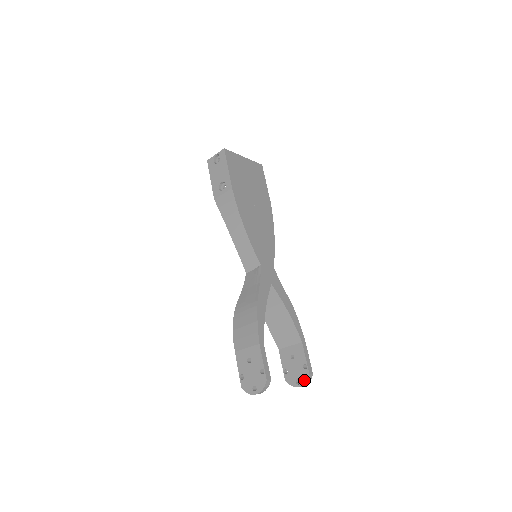
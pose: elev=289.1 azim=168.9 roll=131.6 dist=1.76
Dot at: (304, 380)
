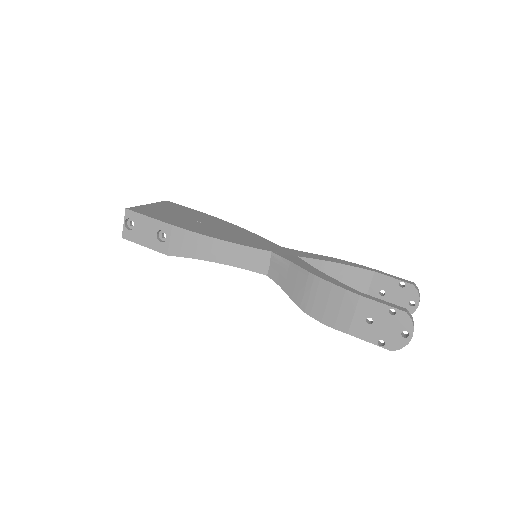
Dot at: (415, 295)
